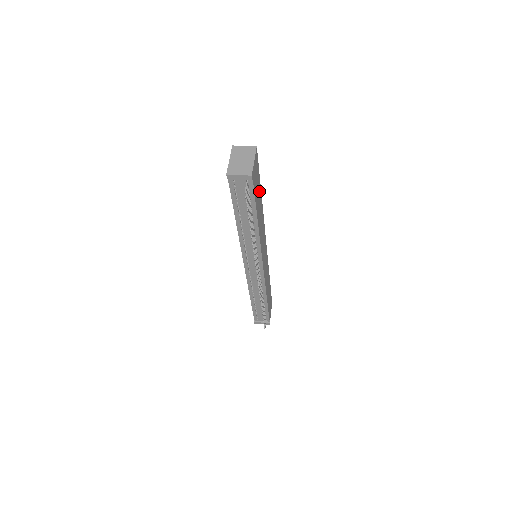
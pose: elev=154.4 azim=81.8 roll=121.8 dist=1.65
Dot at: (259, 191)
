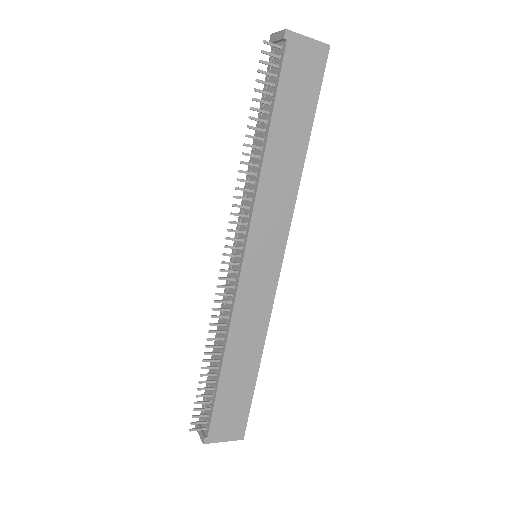
Dot at: (303, 118)
